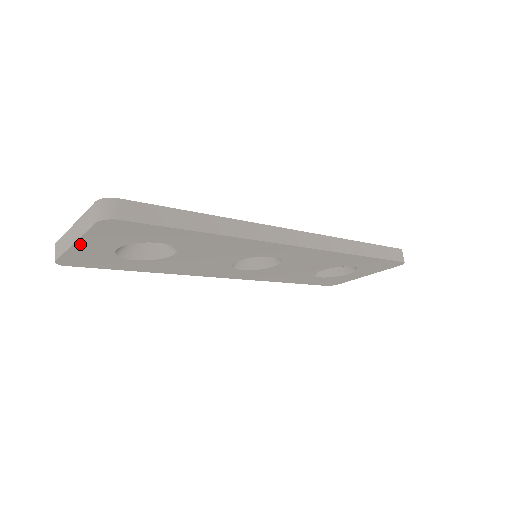
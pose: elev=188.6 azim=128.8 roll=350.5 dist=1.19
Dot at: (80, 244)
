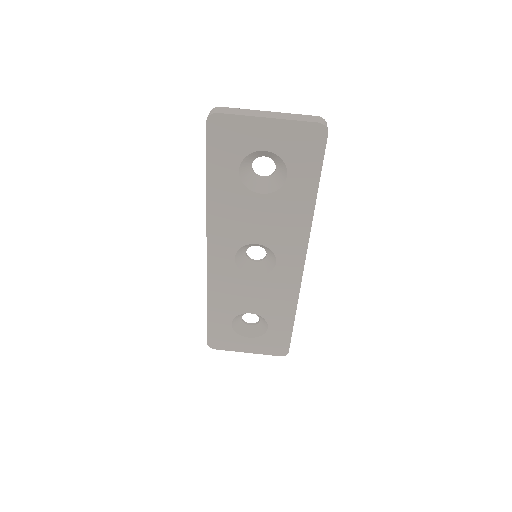
Dot at: (268, 122)
